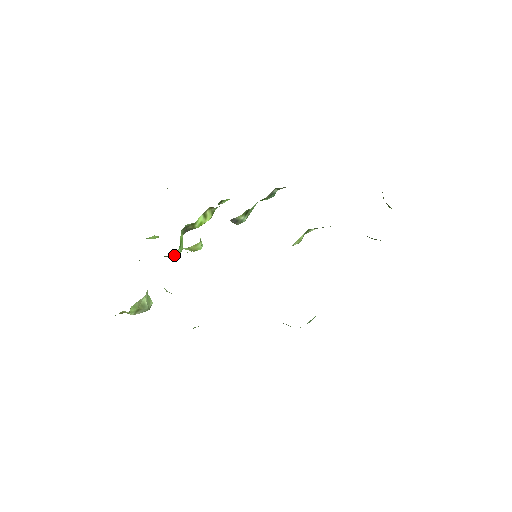
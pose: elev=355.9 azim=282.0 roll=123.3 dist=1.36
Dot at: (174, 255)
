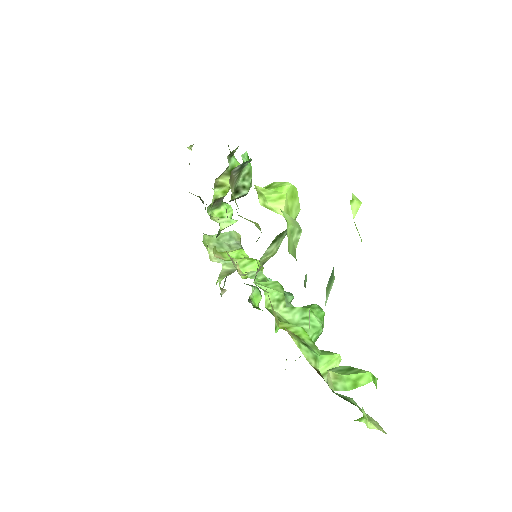
Dot at: (217, 236)
